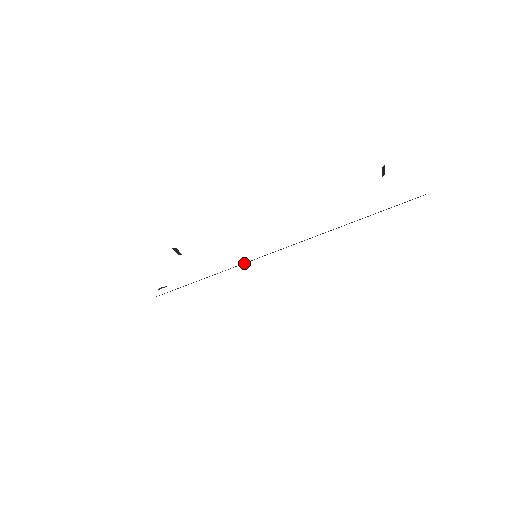
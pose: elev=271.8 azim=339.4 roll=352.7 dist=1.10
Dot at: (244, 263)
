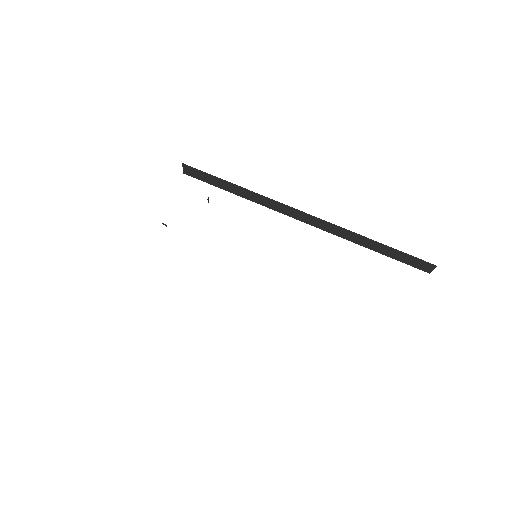
Dot at: (262, 204)
